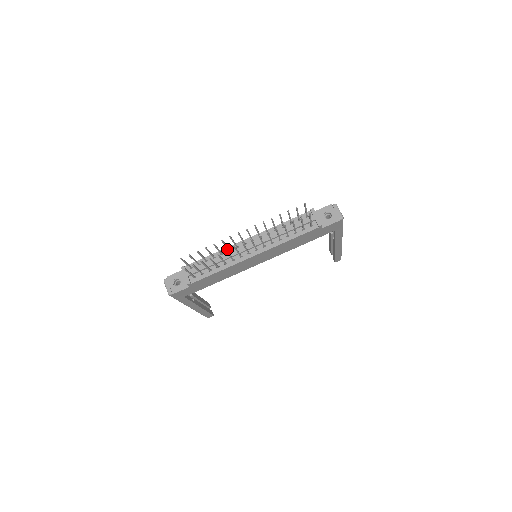
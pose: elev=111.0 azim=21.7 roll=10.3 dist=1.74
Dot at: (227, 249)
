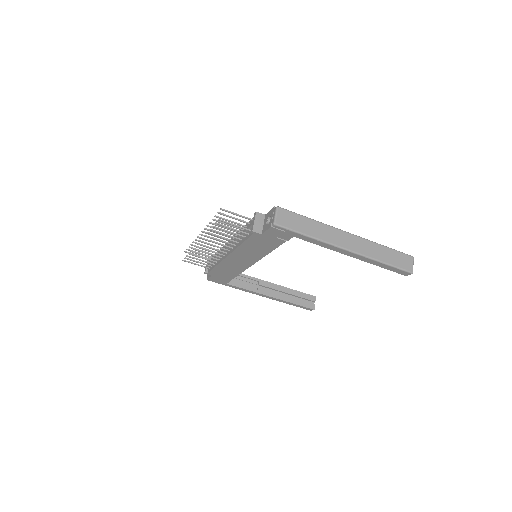
Dot at: (223, 247)
